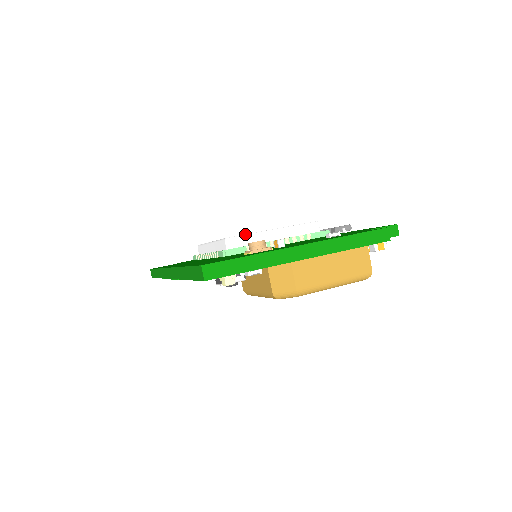
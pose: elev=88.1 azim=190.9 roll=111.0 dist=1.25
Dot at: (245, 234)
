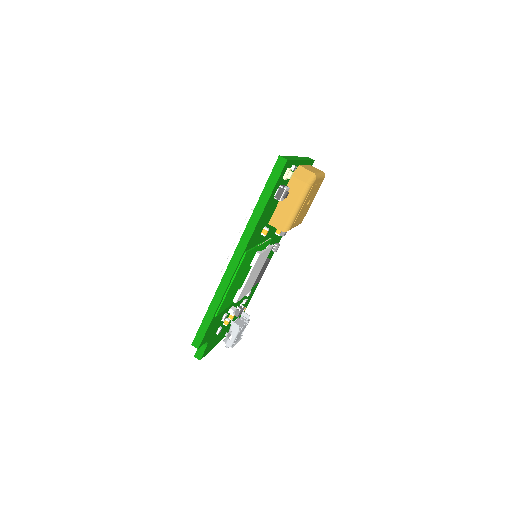
Dot at: occluded
